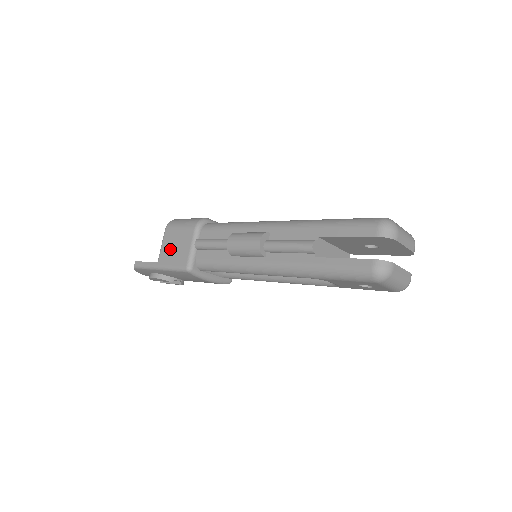
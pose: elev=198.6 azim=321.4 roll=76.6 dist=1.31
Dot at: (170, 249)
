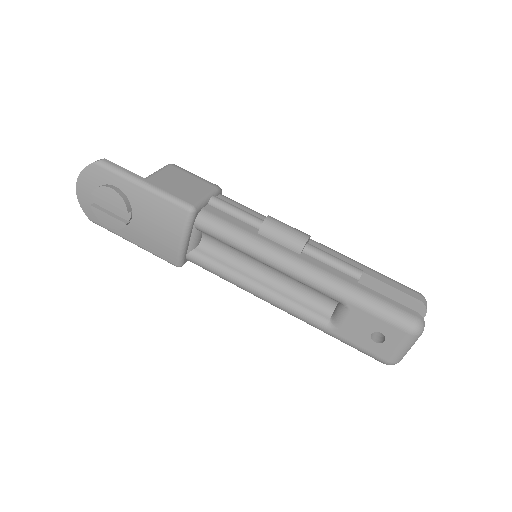
Dot at: (172, 181)
